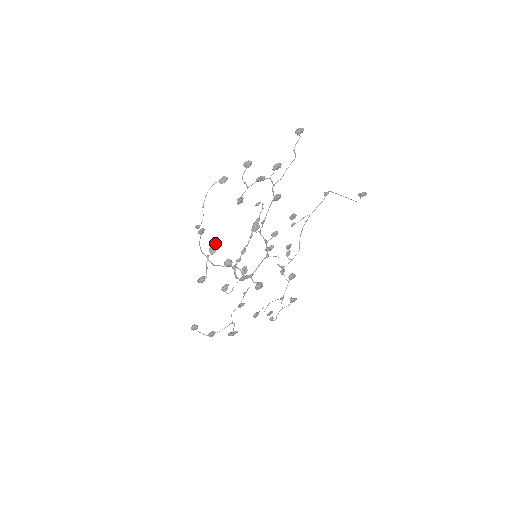
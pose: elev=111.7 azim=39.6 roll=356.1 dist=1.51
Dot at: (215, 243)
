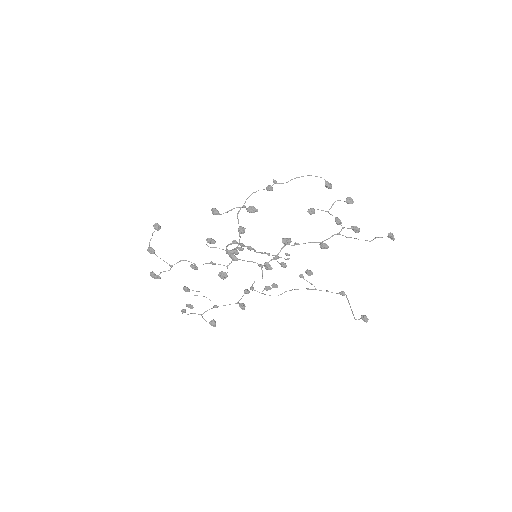
Dot at: occluded
